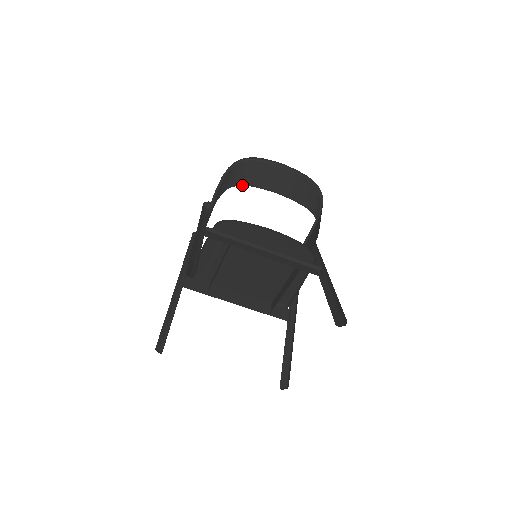
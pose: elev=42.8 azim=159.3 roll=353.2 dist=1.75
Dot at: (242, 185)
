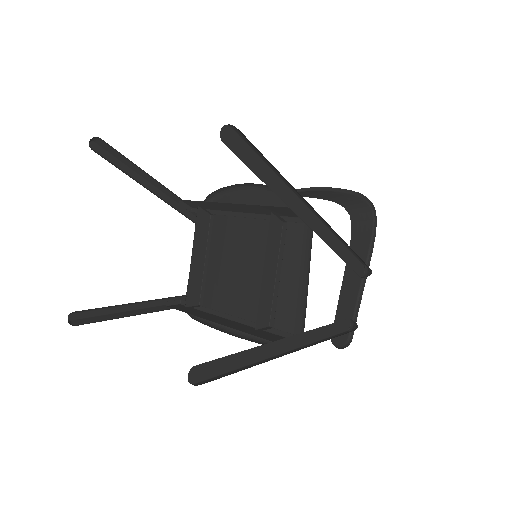
Dot at: occluded
